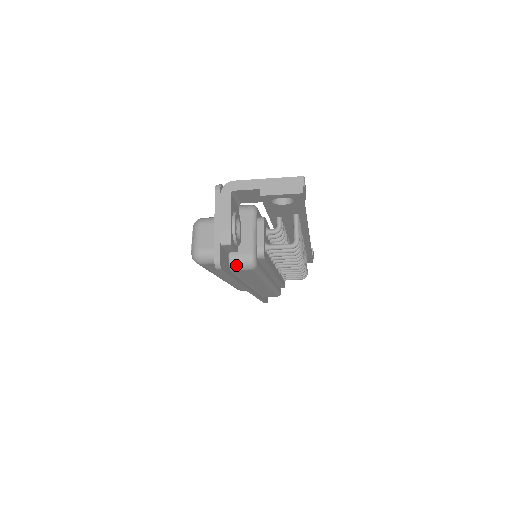
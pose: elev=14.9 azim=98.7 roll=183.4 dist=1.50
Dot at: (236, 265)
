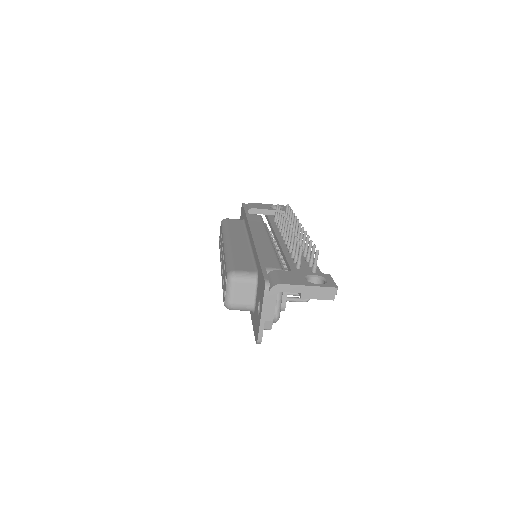
Dot at: occluded
